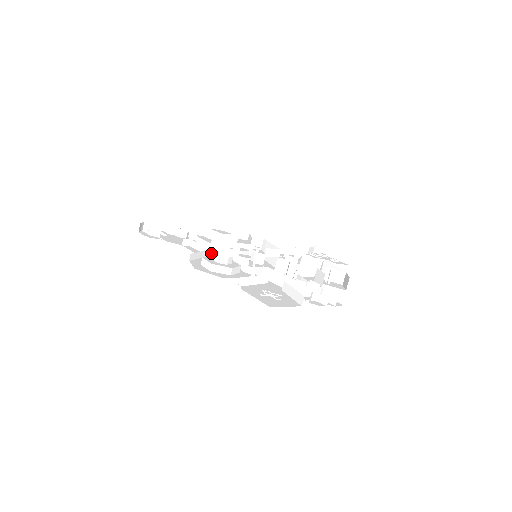
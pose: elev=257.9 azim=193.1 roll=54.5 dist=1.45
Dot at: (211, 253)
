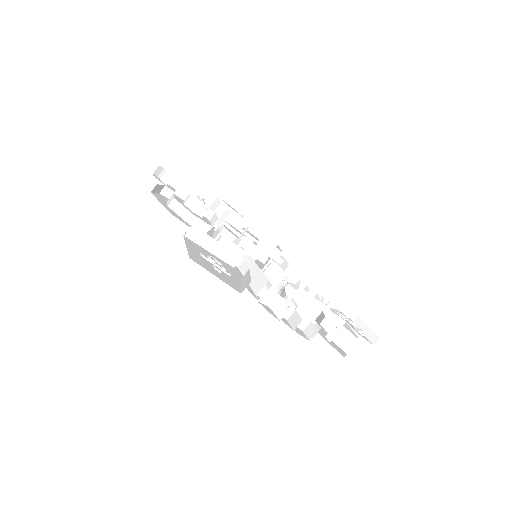
Dot at: occluded
